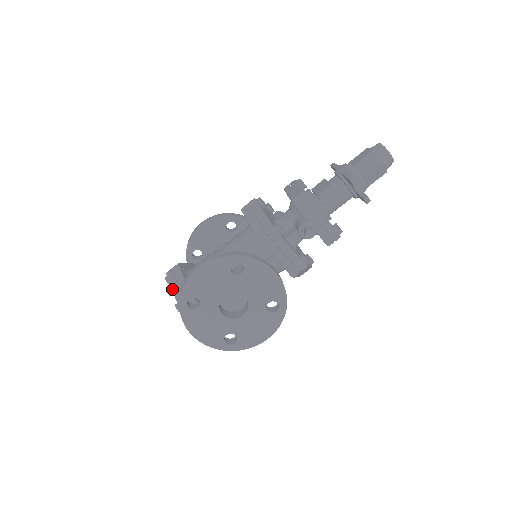
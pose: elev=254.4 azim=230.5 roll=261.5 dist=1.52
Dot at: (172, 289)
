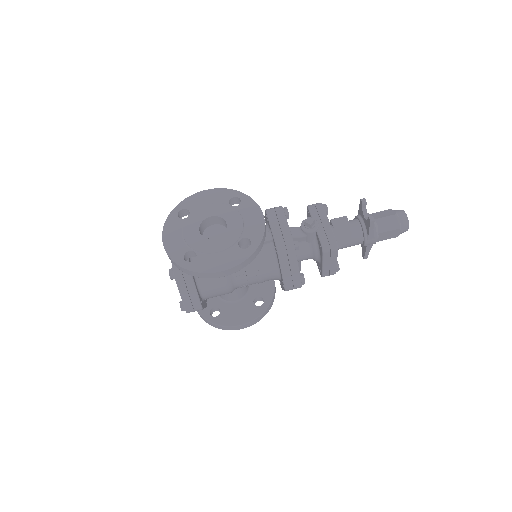
Dot at: occluded
